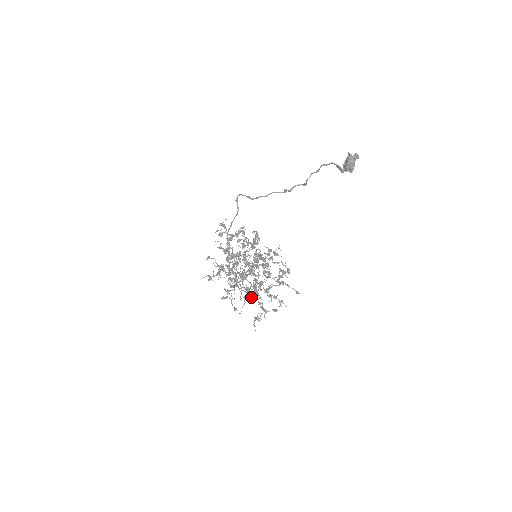
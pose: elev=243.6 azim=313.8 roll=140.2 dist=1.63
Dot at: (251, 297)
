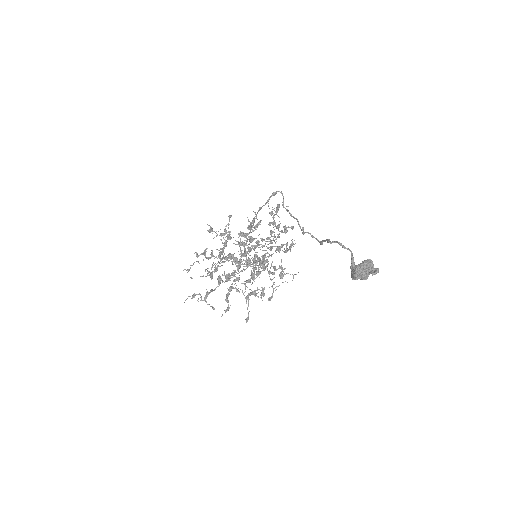
Dot at: (211, 277)
